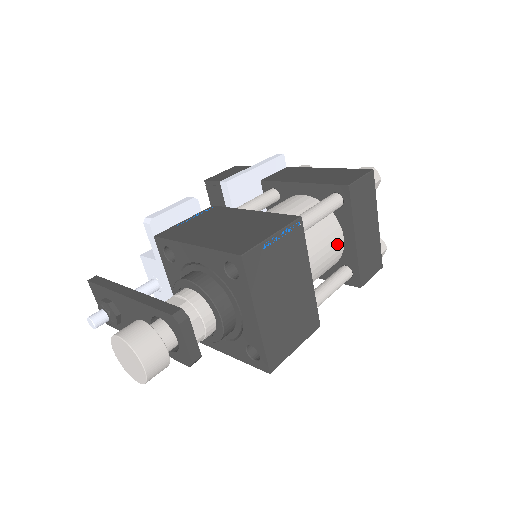
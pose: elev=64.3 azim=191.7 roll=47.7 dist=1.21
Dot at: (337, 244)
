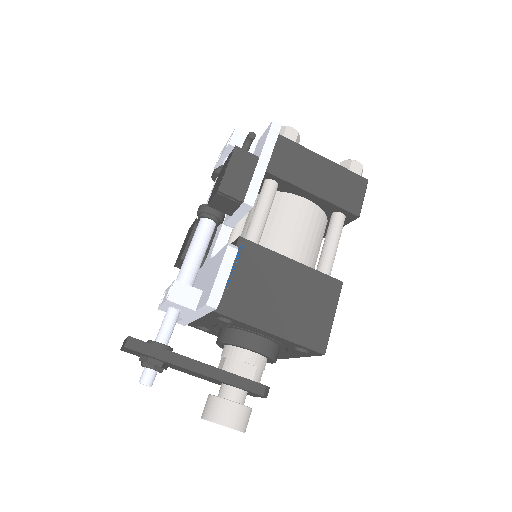
Dot at: occluded
